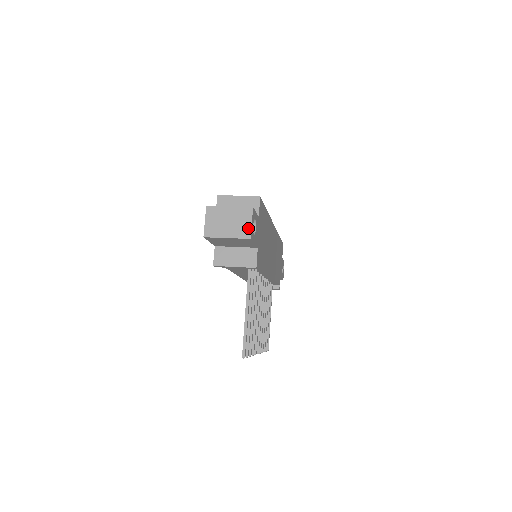
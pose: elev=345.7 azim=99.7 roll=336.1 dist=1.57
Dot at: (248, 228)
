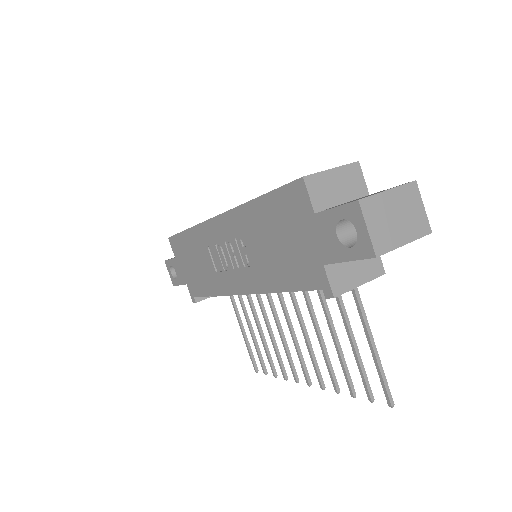
Dot at: (423, 217)
